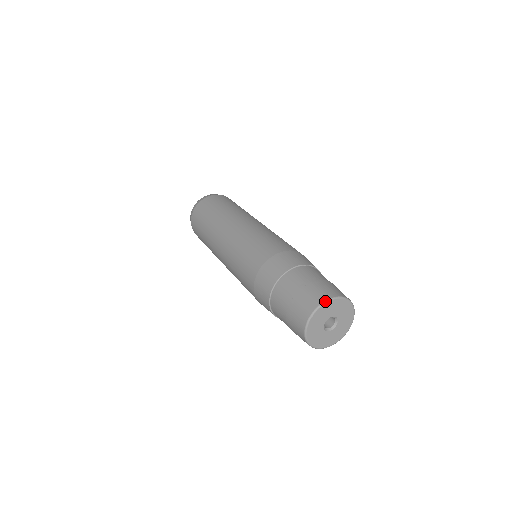
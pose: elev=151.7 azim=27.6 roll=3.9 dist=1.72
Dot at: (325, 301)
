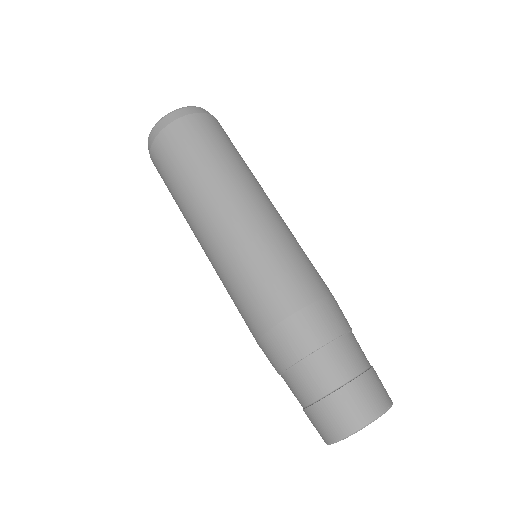
Dot at: (337, 441)
